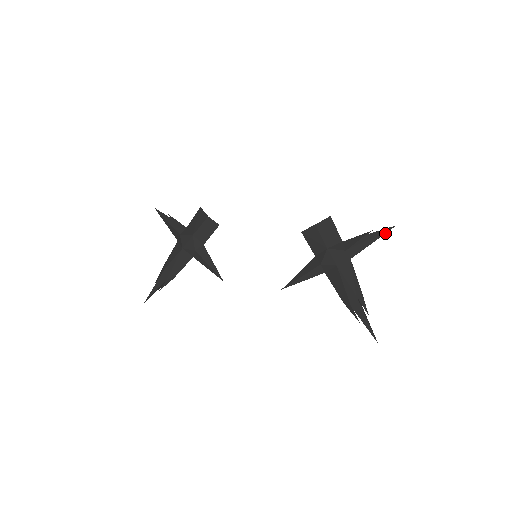
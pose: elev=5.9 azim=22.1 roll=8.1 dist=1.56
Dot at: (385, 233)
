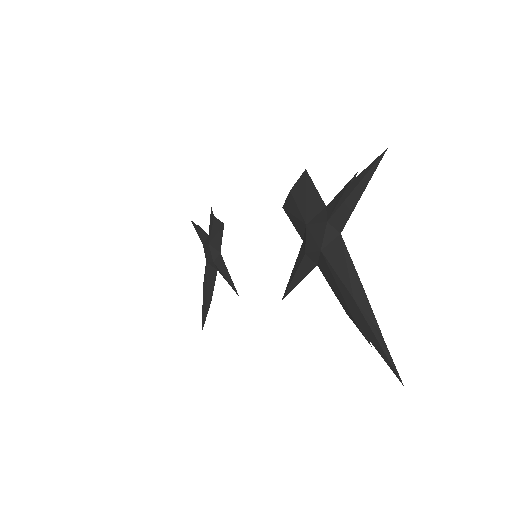
Dot at: (374, 170)
